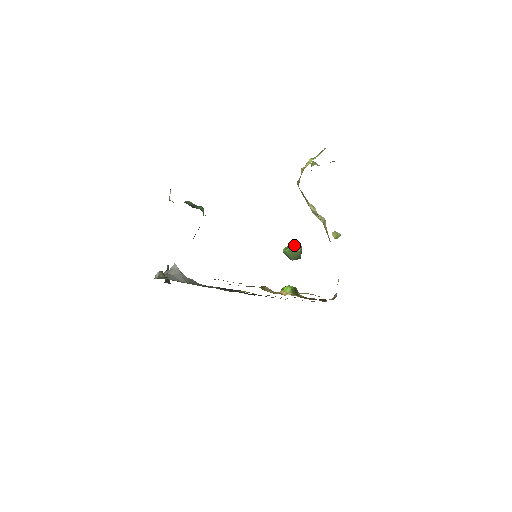
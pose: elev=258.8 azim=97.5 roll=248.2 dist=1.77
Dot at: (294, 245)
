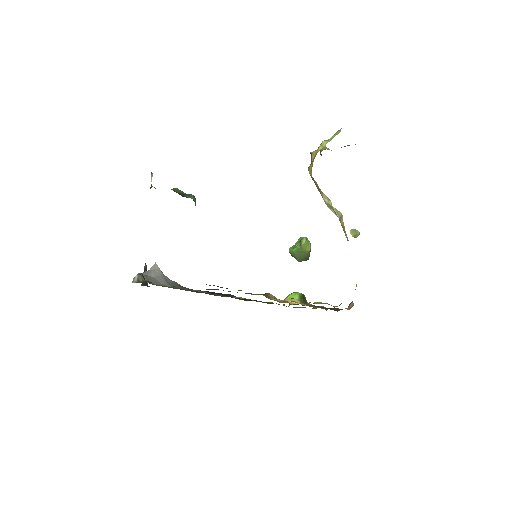
Dot at: (303, 244)
